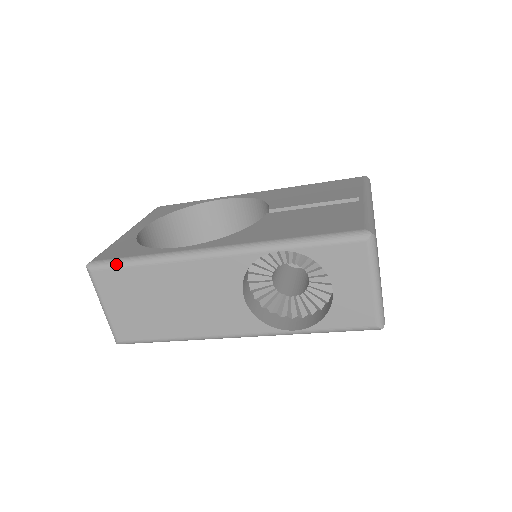
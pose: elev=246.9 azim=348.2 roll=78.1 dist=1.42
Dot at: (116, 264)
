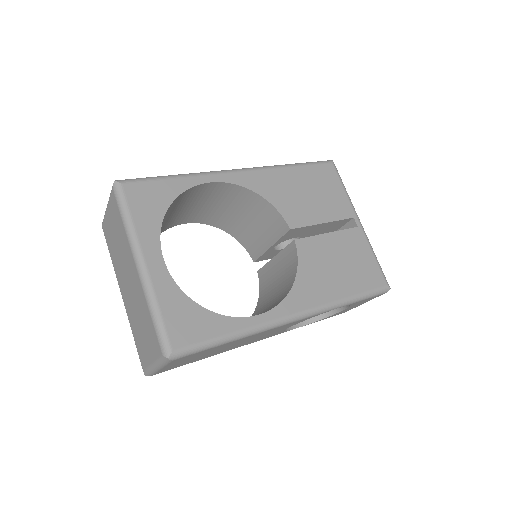
Dot at: (204, 349)
